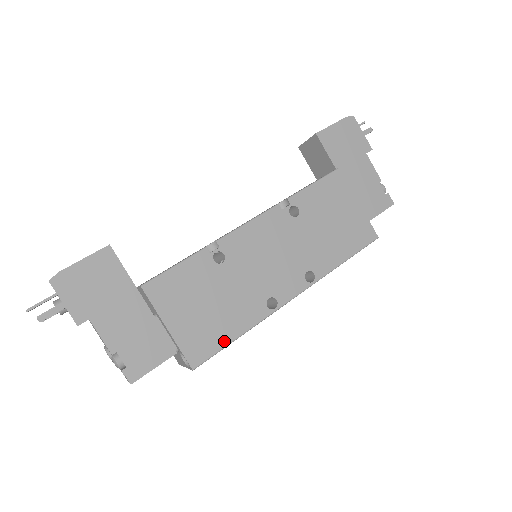
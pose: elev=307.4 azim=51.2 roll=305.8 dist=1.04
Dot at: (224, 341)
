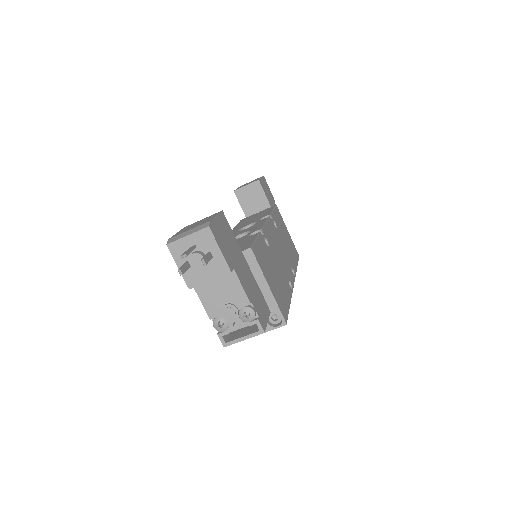
Dot at: (288, 306)
